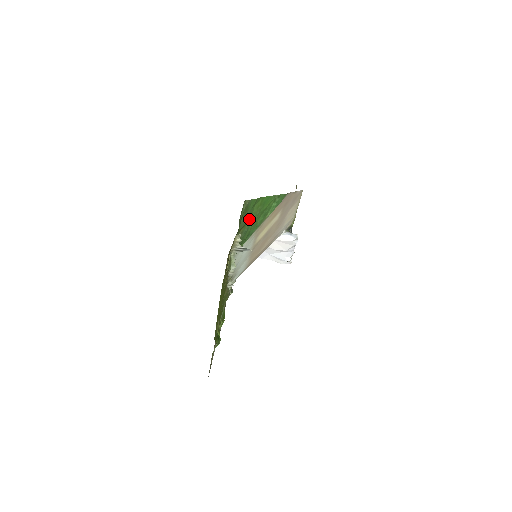
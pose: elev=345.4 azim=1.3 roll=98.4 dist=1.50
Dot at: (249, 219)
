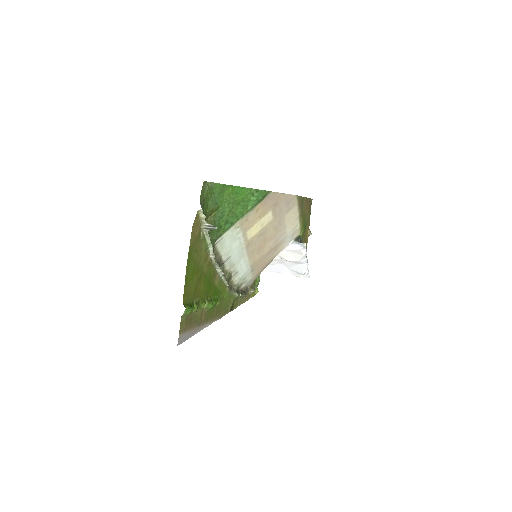
Dot at: (221, 204)
